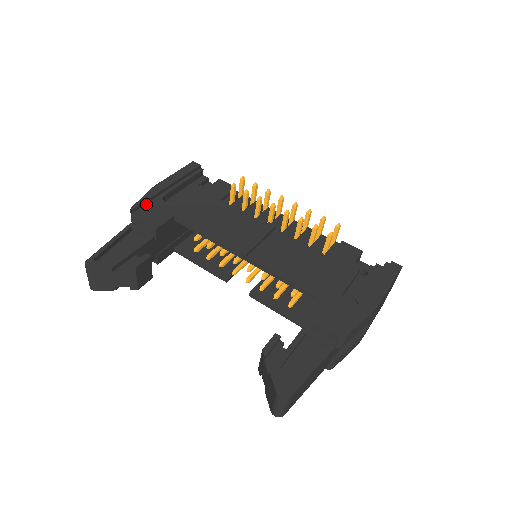
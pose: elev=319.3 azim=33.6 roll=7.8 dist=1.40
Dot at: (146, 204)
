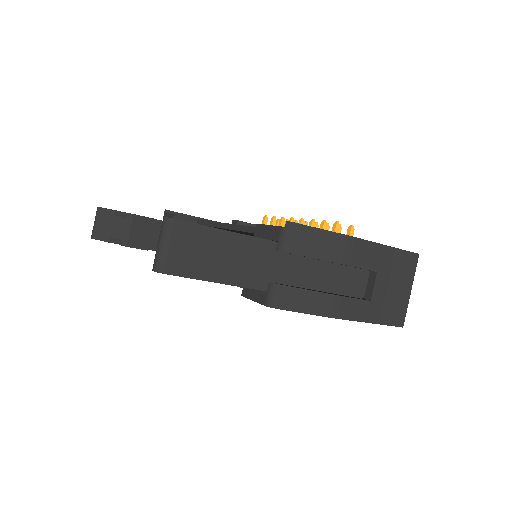
Dot at: occluded
